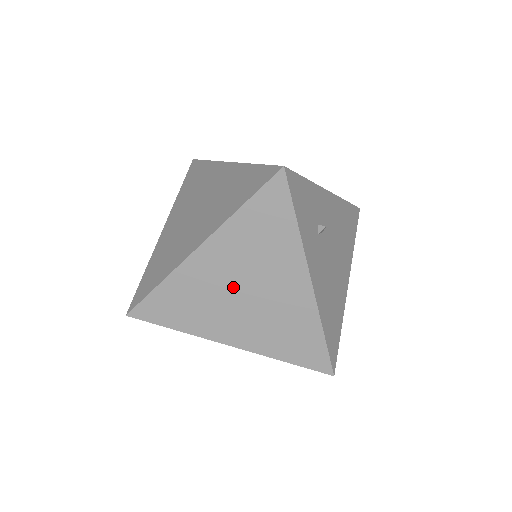
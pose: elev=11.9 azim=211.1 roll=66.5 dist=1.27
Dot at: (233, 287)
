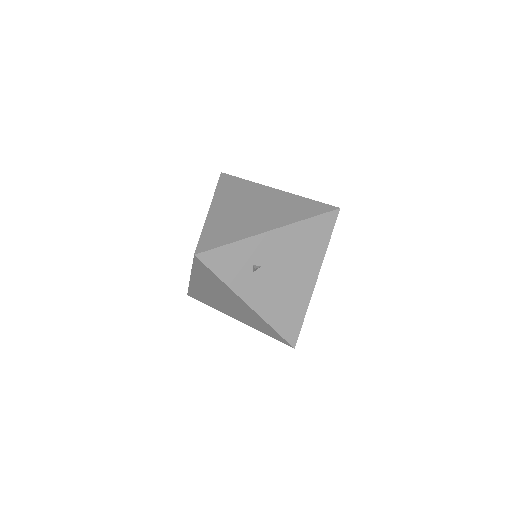
Dot at: (217, 297)
